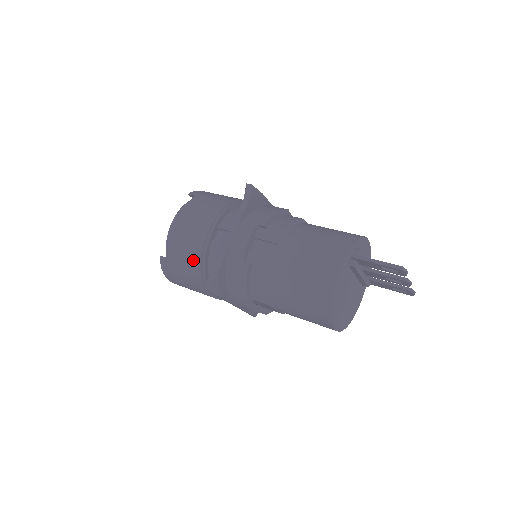
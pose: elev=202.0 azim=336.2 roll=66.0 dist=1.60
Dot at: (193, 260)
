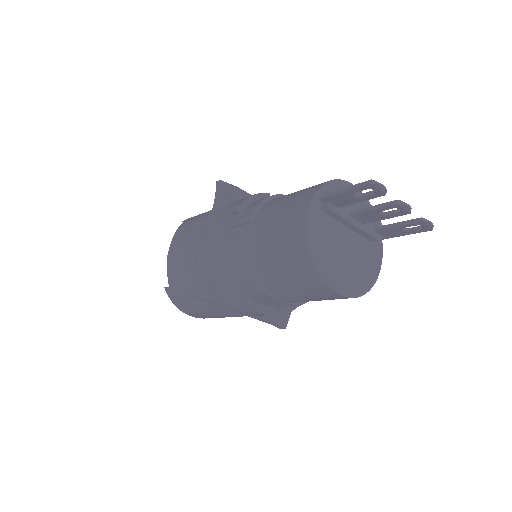
Dot at: (186, 276)
